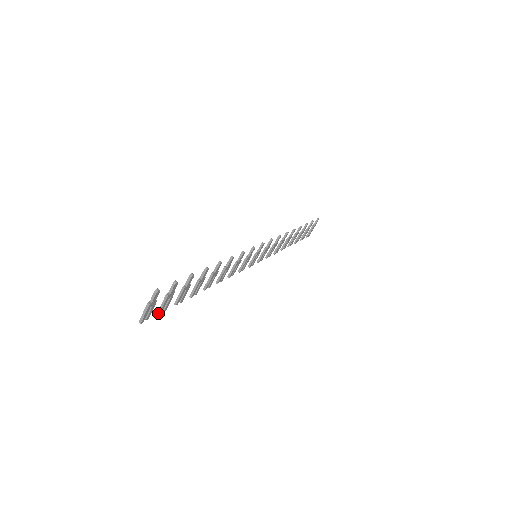
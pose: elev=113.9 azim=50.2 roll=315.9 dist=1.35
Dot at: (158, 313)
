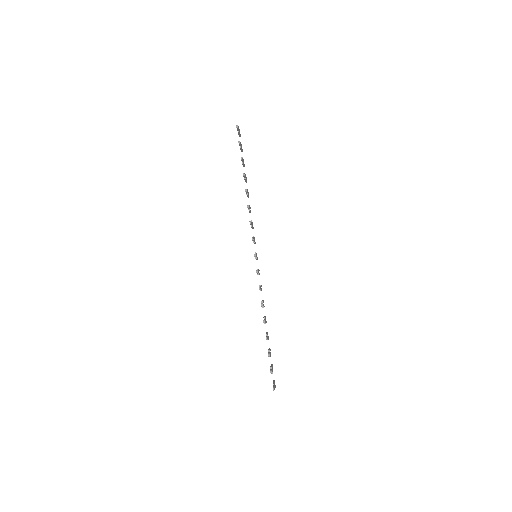
Dot at: occluded
